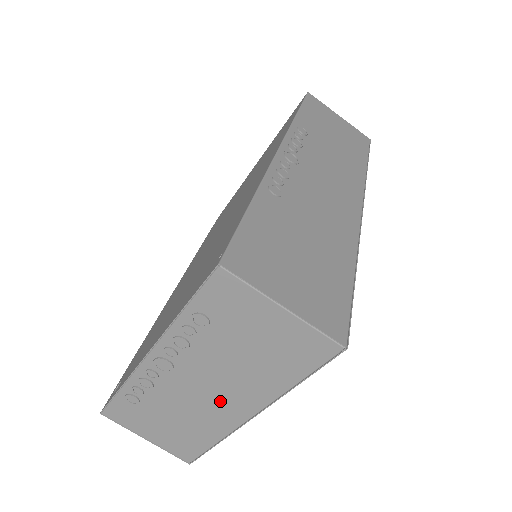
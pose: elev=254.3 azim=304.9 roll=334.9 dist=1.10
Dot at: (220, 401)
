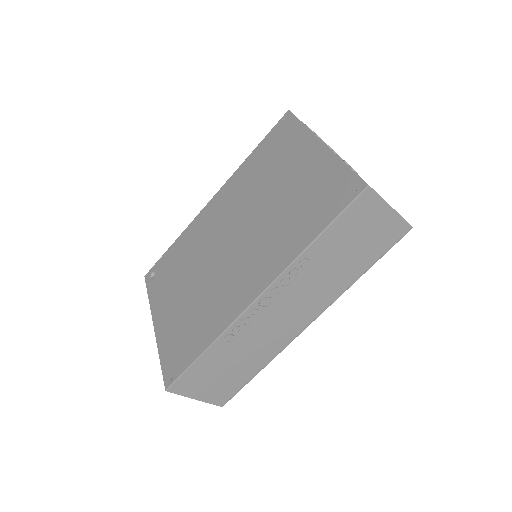
Dot at: occluded
